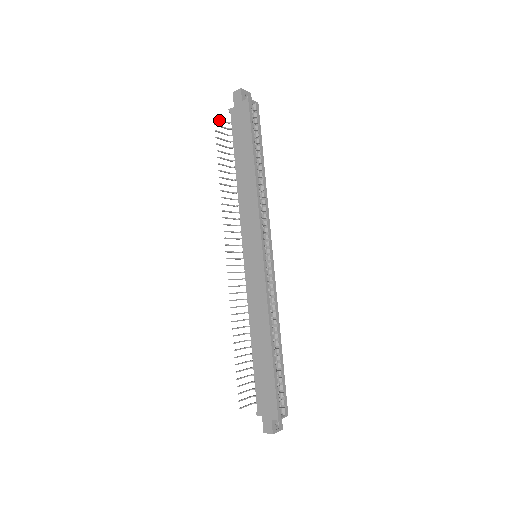
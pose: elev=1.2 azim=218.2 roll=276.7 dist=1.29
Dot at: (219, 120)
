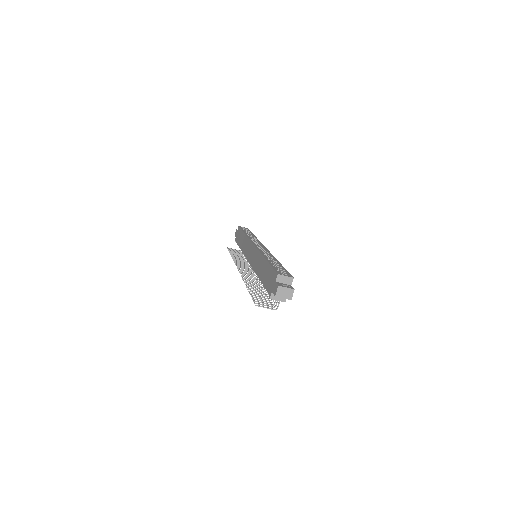
Dot at: (232, 249)
